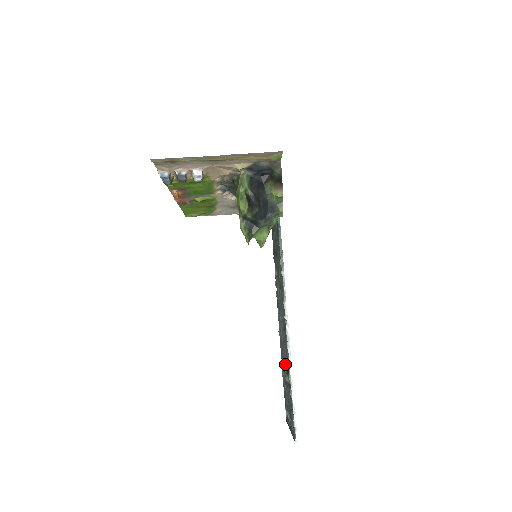
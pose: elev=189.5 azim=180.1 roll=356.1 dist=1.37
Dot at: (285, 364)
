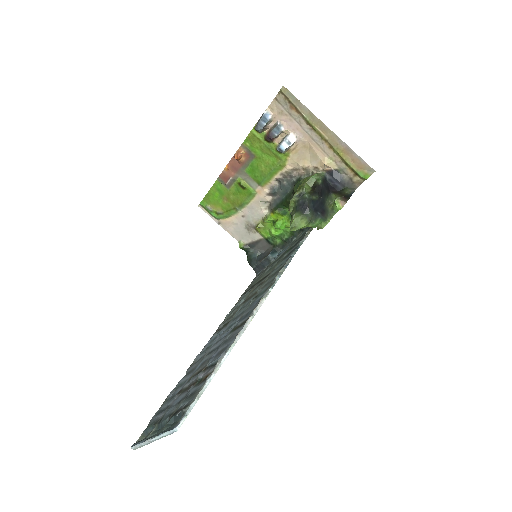
Dot at: (202, 367)
